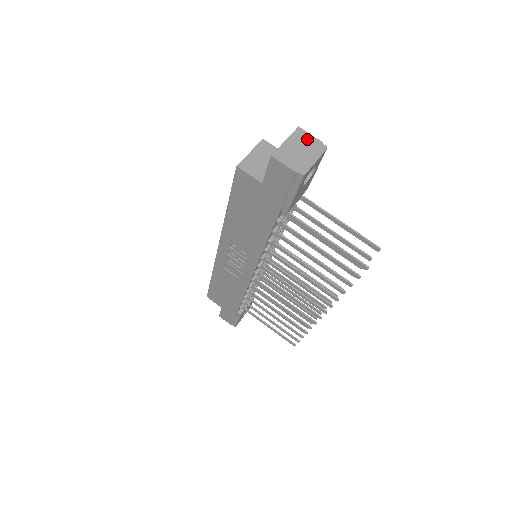
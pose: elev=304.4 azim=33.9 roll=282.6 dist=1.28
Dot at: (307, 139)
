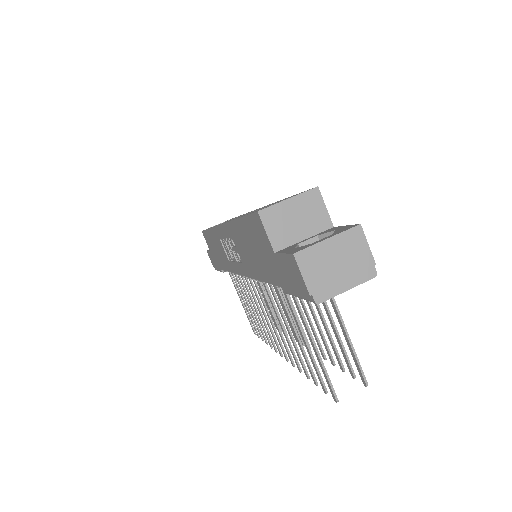
Dot at: (359, 250)
